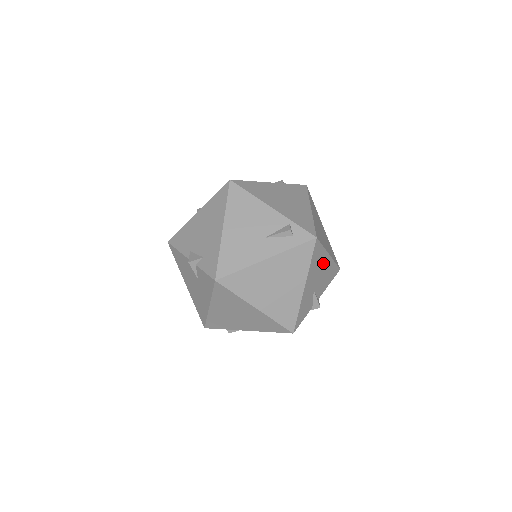
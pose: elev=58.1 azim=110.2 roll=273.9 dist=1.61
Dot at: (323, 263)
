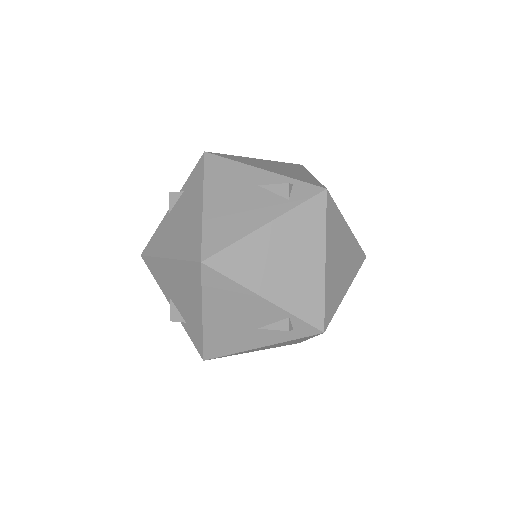
Dot at: occluded
